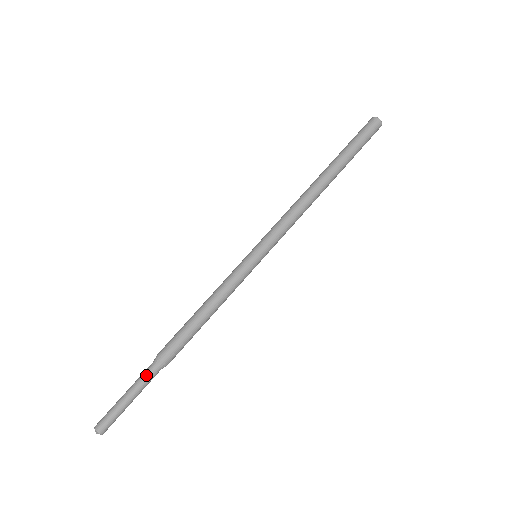
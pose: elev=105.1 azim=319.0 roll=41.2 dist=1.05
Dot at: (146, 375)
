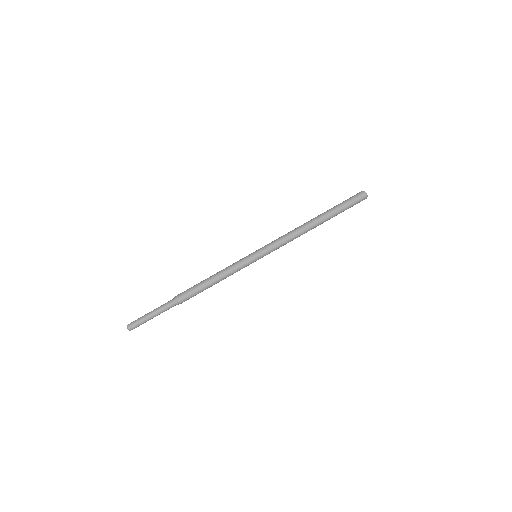
Dot at: (167, 307)
